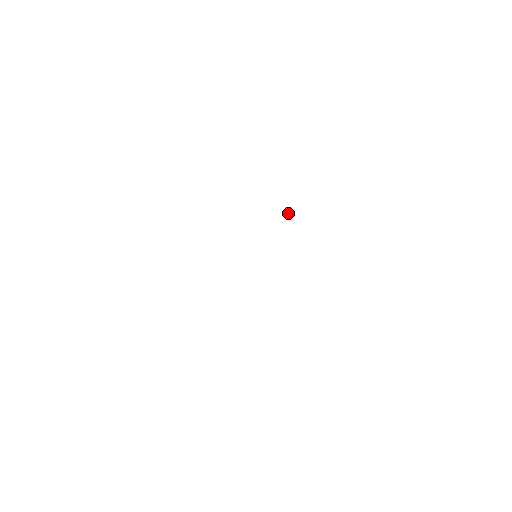
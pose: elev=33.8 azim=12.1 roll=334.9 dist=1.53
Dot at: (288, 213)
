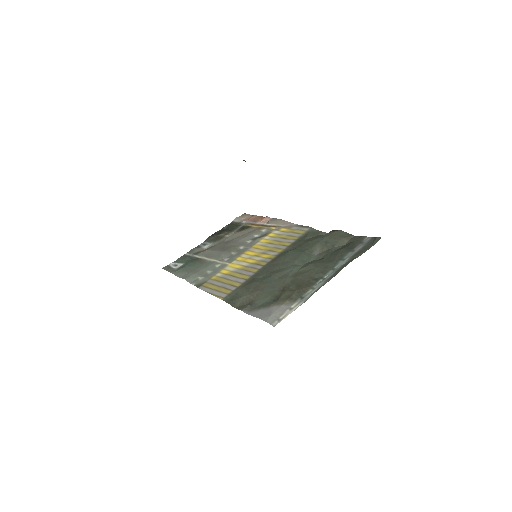
Dot at: (244, 160)
